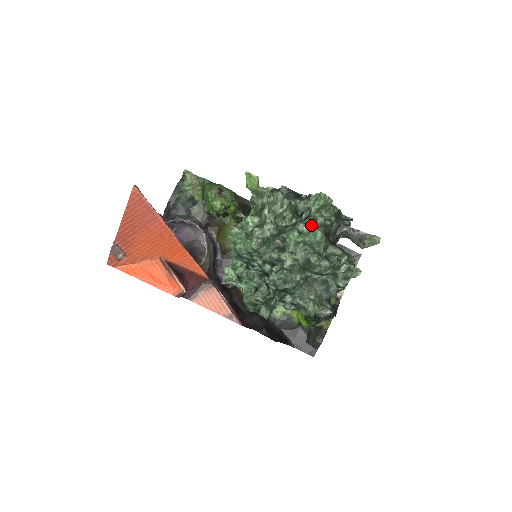
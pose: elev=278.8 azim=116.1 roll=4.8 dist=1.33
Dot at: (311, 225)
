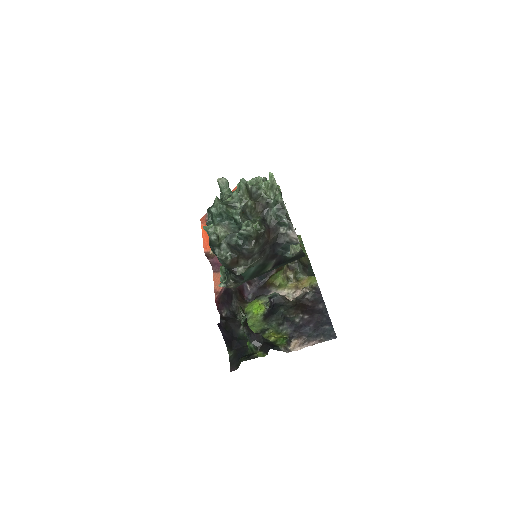
Dot at: (251, 185)
